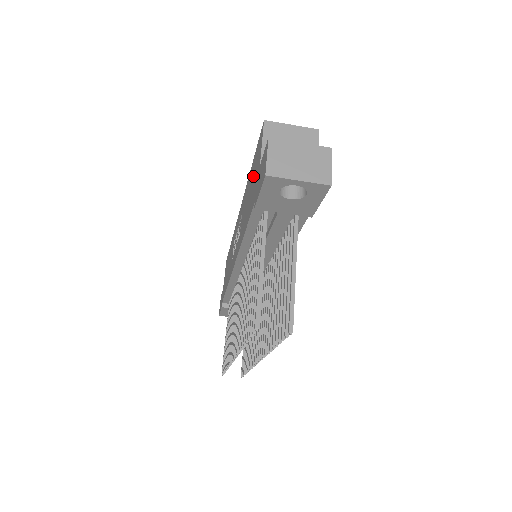
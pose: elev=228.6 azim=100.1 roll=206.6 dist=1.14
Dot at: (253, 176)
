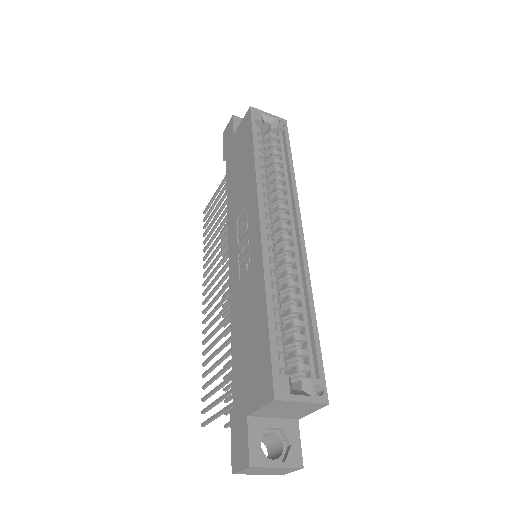
Dot at: (253, 358)
